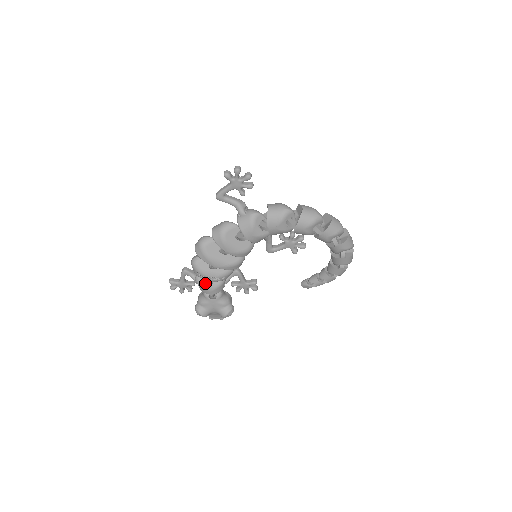
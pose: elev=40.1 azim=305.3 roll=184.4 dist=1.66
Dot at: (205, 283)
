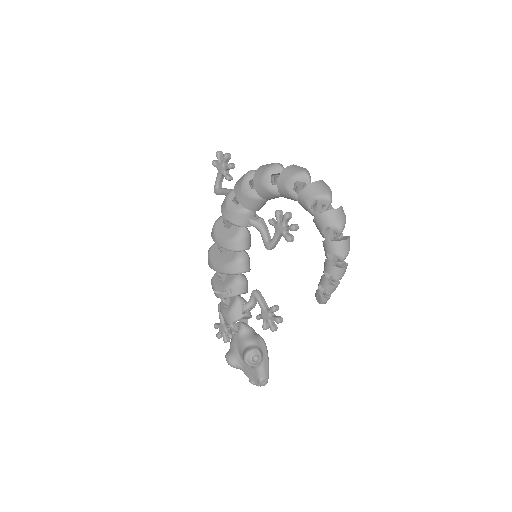
Dot at: (224, 307)
